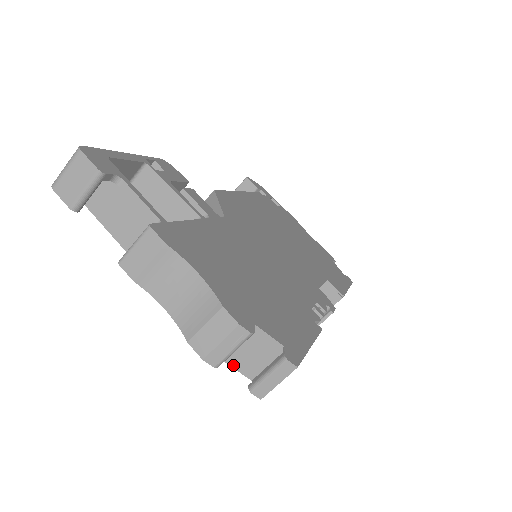
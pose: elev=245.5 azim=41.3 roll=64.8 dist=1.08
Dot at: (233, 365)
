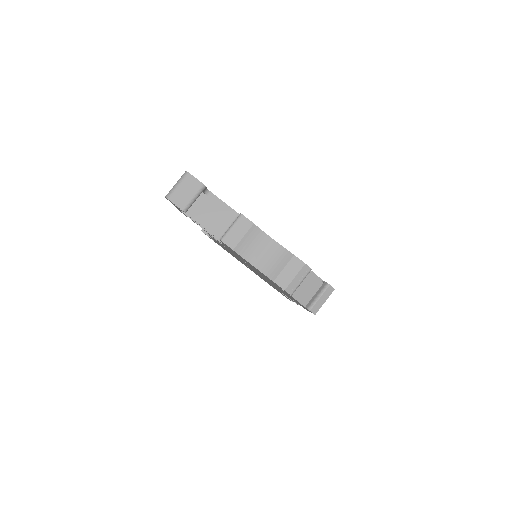
Dot at: (295, 297)
